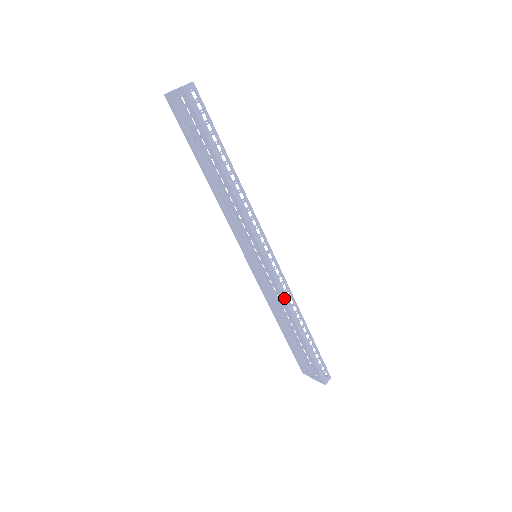
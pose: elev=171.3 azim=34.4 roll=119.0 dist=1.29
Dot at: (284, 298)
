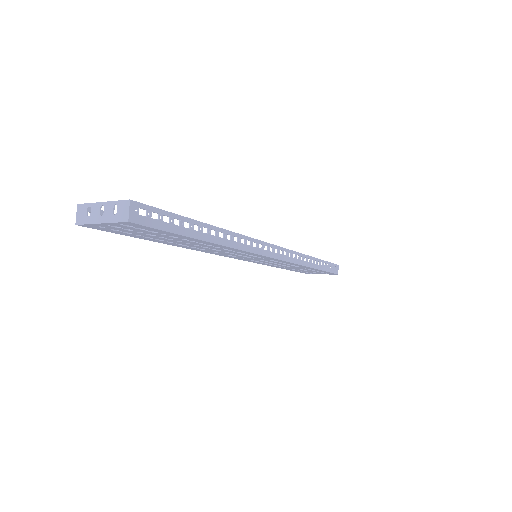
Dot at: (298, 264)
